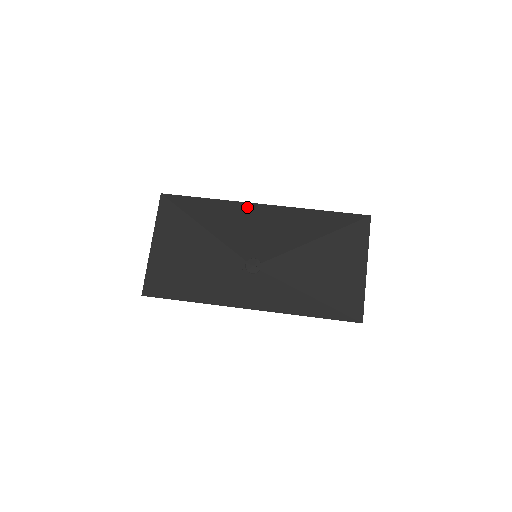
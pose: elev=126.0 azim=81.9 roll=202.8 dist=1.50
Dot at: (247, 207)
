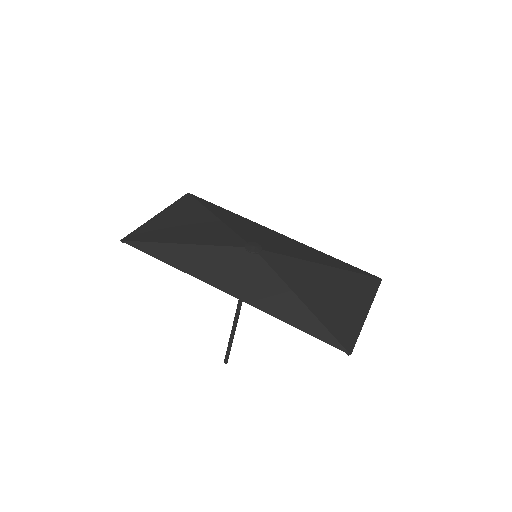
Dot at: (263, 227)
